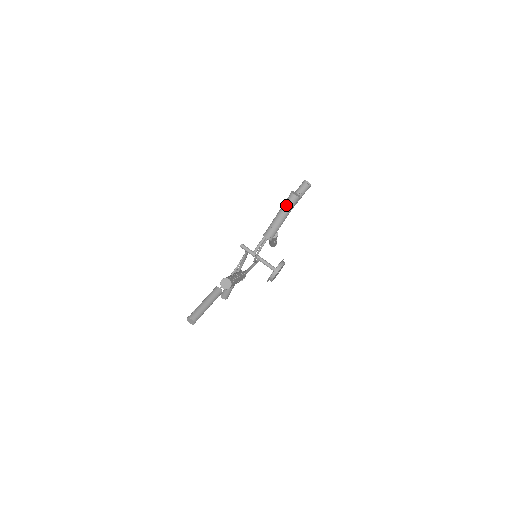
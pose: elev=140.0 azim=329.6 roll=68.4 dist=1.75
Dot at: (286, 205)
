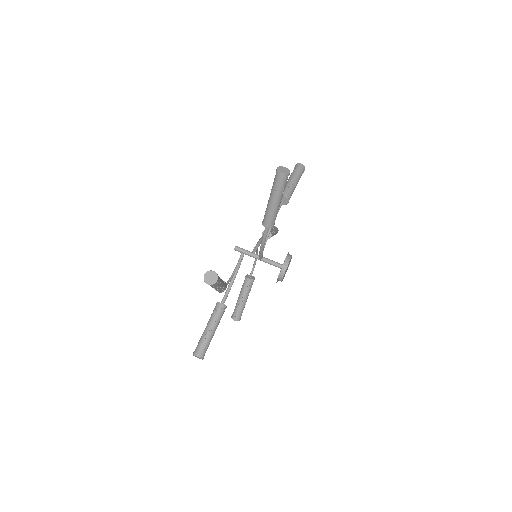
Dot at: (296, 171)
